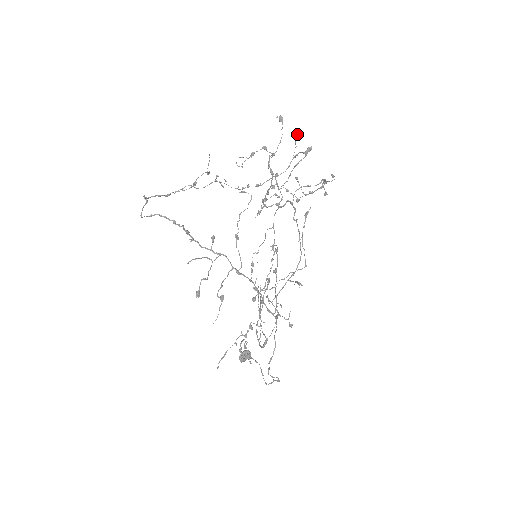
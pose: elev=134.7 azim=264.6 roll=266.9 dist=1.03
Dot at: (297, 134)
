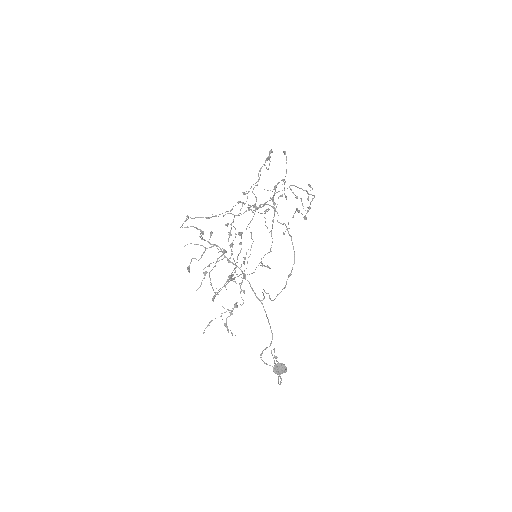
Dot at: occluded
